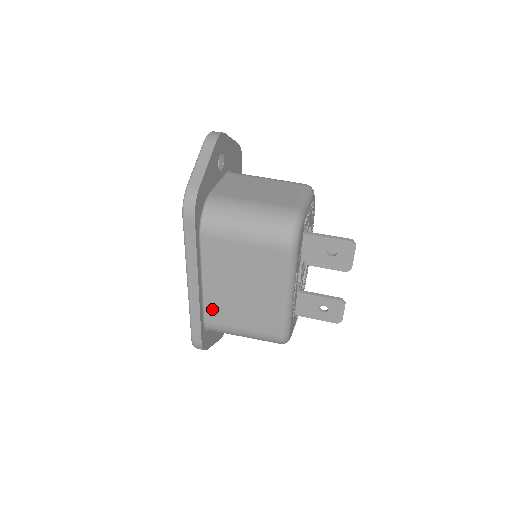
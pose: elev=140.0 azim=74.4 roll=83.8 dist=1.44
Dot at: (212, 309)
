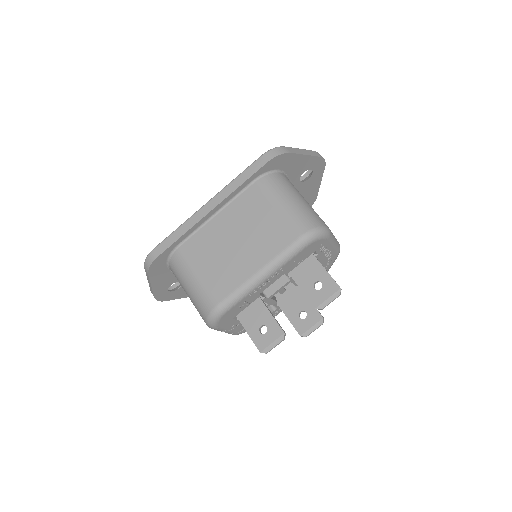
Dot at: (196, 241)
